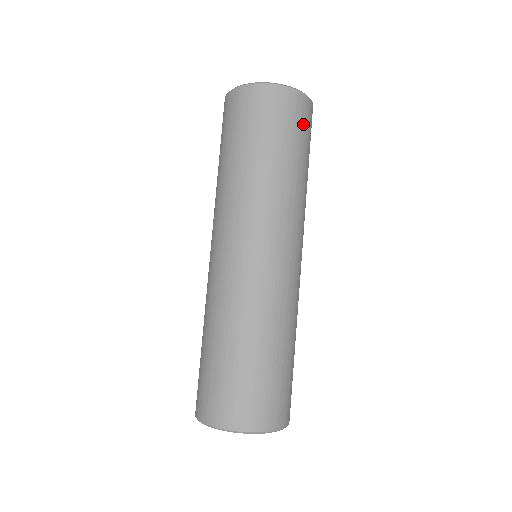
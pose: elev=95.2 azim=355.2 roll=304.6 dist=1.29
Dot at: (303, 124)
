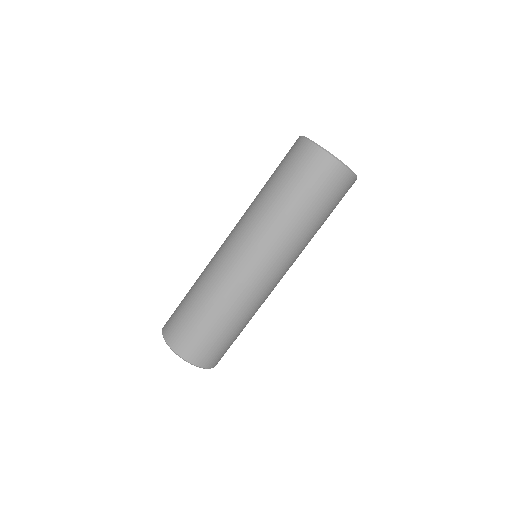
Dot at: occluded
